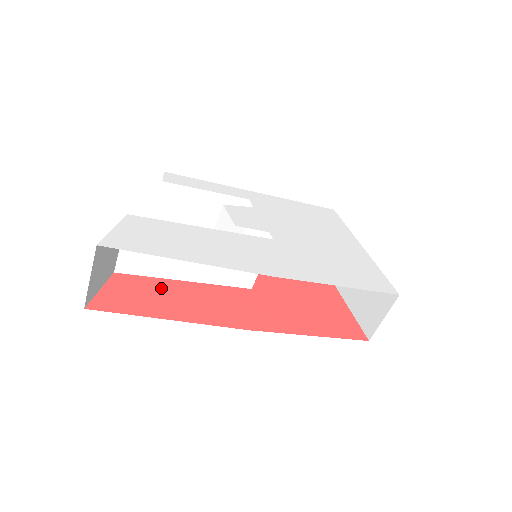
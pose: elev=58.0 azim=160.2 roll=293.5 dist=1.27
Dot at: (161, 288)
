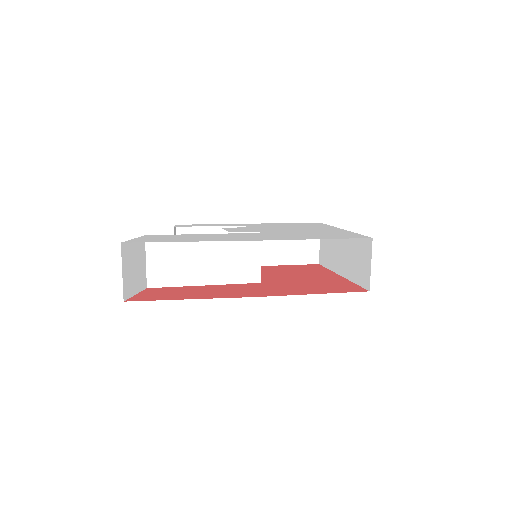
Dot at: (184, 290)
